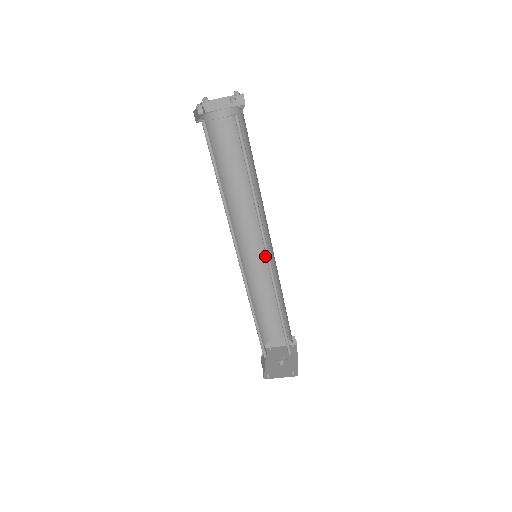
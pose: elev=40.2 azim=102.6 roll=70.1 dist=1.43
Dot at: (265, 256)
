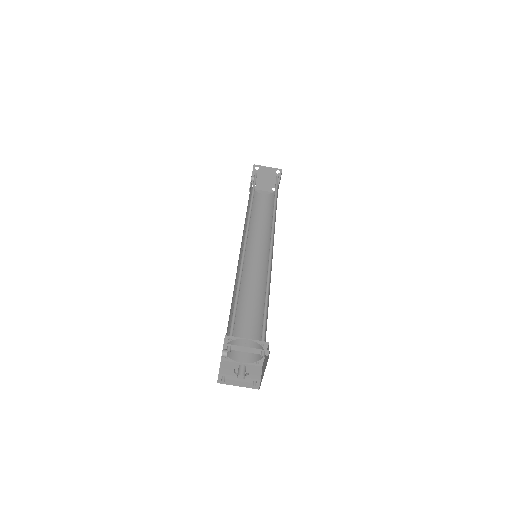
Dot at: (258, 275)
